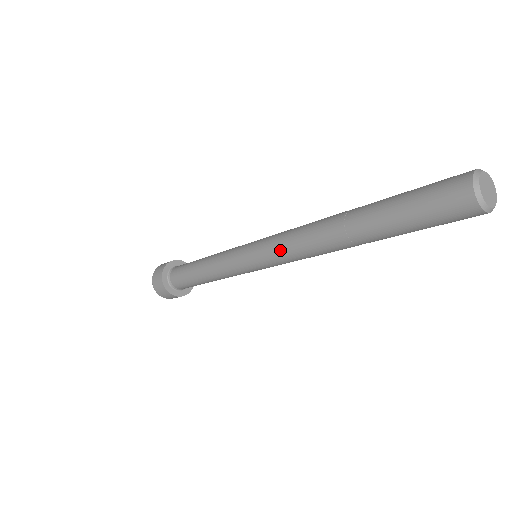
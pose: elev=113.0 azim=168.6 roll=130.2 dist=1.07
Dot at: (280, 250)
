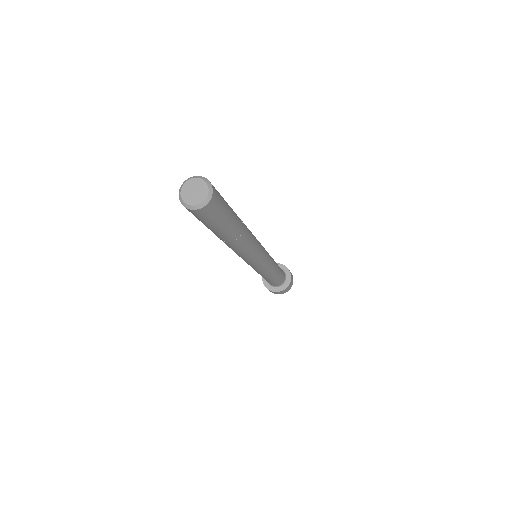
Dot at: occluded
